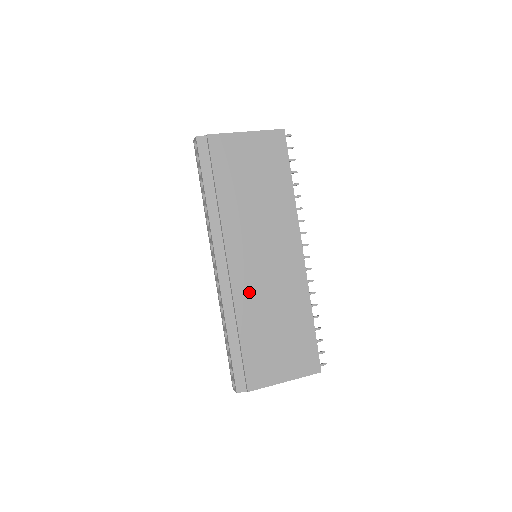
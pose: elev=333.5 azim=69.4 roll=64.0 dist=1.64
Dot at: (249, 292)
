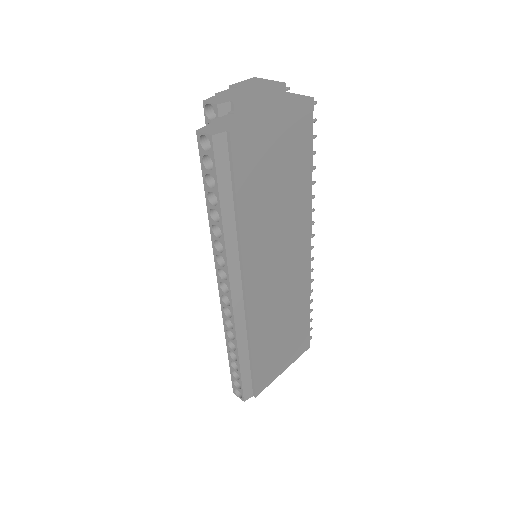
Dot at: (263, 311)
